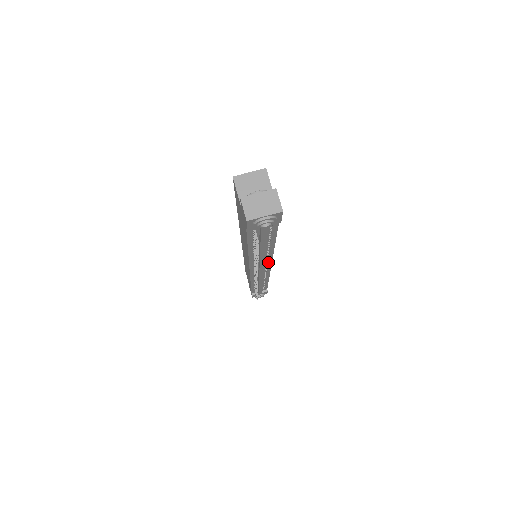
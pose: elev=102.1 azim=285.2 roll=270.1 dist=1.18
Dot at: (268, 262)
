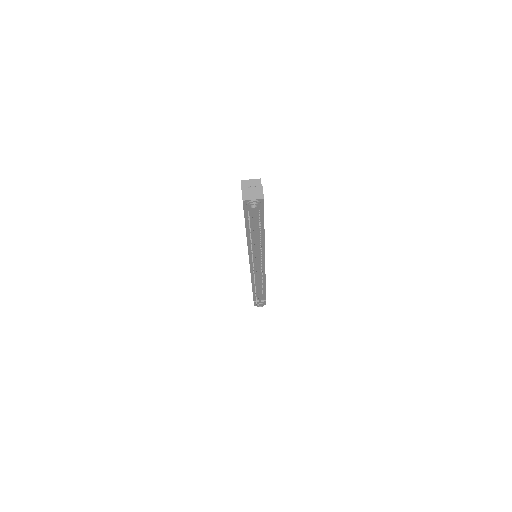
Dot at: (262, 257)
